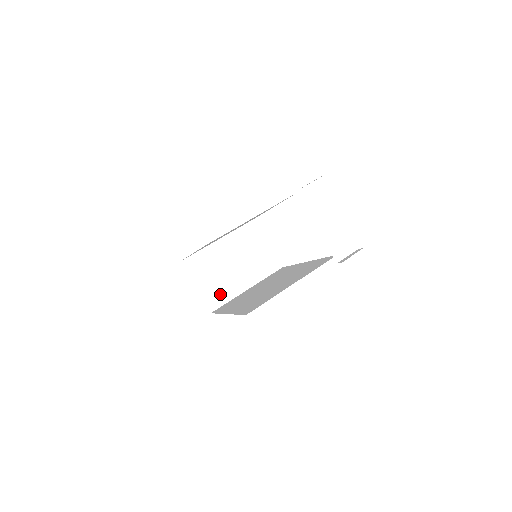
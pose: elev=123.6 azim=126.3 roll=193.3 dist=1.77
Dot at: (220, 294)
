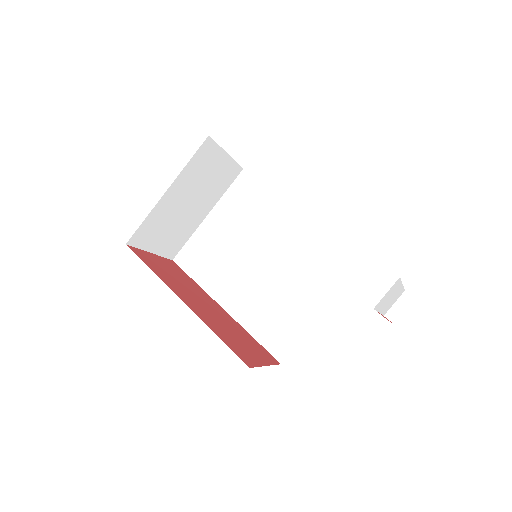
Dot at: (179, 239)
